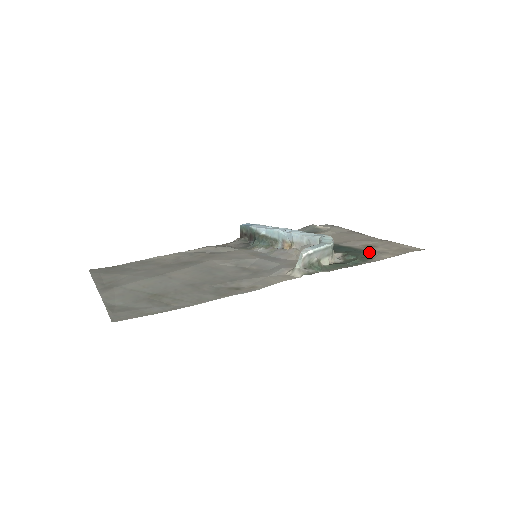
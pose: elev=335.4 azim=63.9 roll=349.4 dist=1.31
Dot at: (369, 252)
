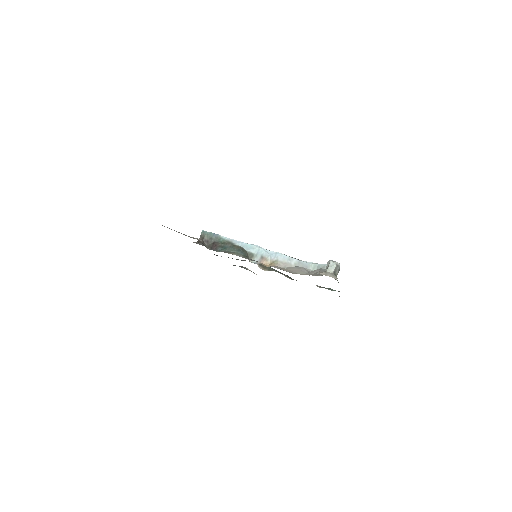
Dot at: occluded
